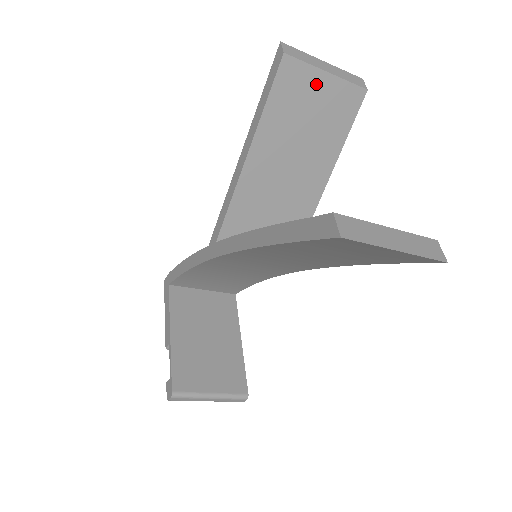
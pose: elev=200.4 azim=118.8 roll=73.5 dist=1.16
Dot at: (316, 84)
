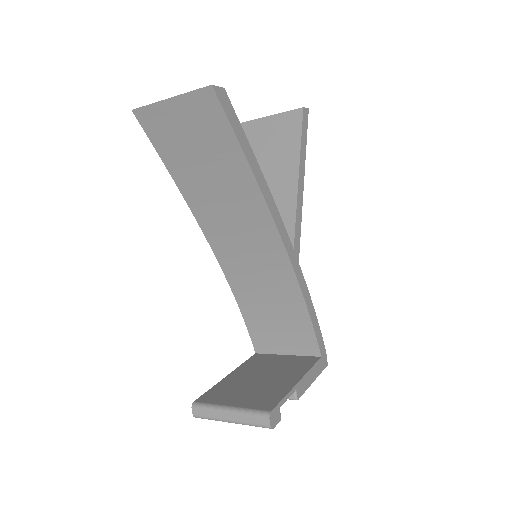
Dot at: (264, 126)
